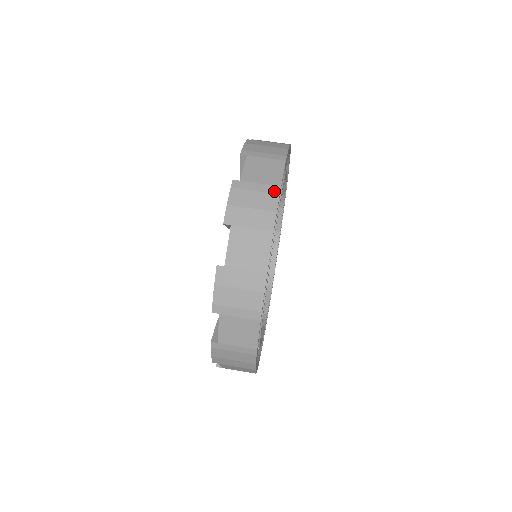
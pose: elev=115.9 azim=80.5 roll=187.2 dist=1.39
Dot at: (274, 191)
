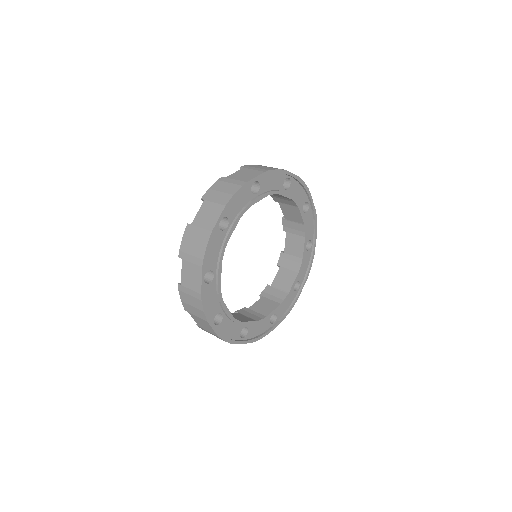
Dot at: (240, 184)
